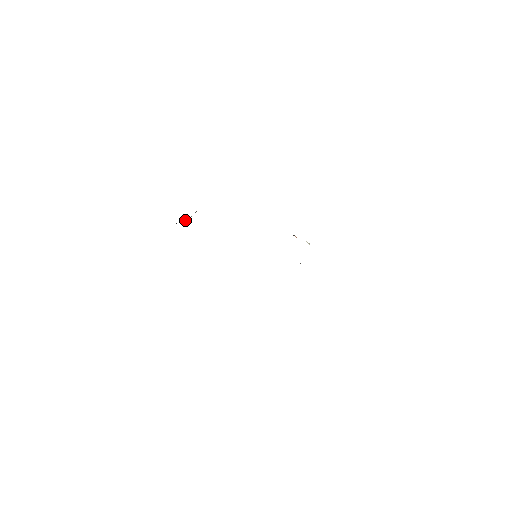
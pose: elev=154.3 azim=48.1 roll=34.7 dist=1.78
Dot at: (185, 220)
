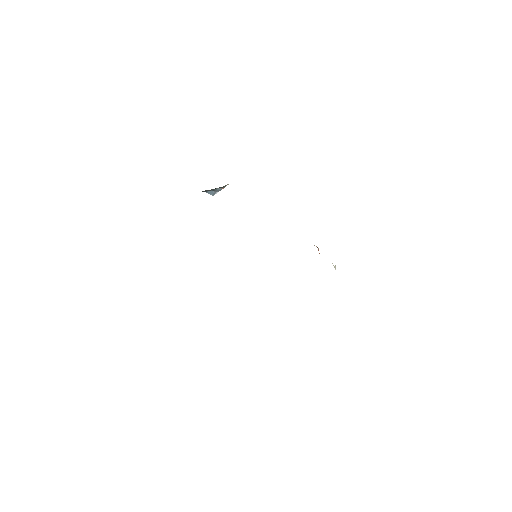
Dot at: (214, 191)
